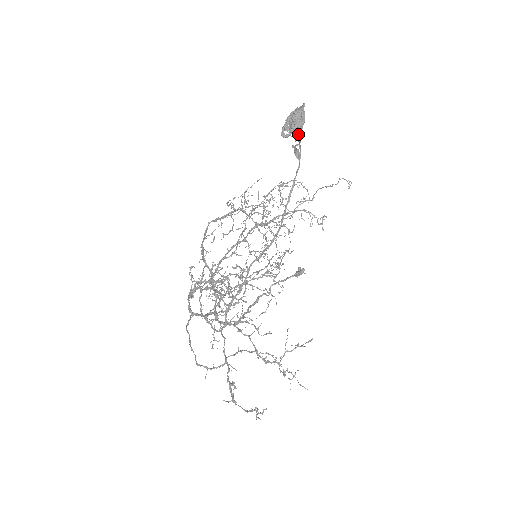
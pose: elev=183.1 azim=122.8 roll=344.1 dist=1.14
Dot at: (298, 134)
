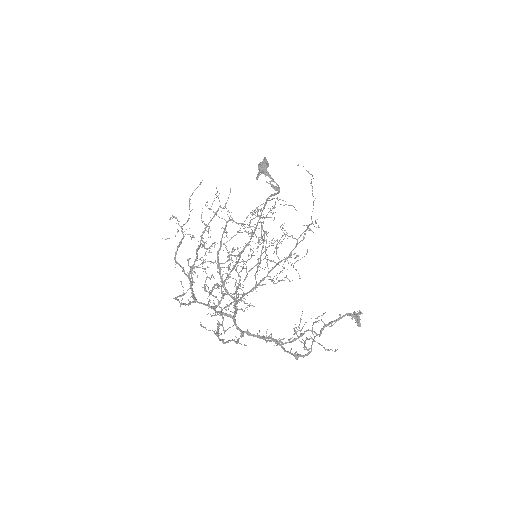
Dot at: (263, 170)
